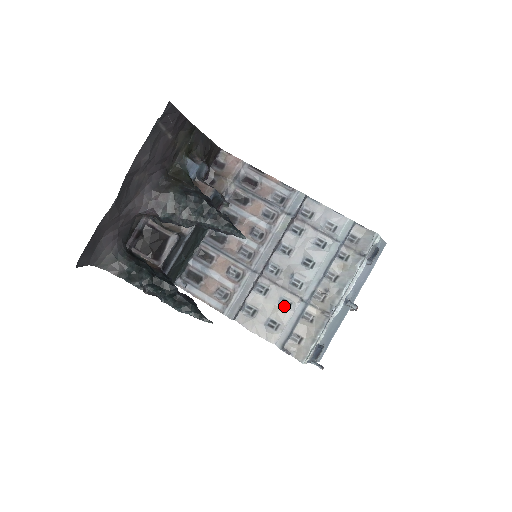
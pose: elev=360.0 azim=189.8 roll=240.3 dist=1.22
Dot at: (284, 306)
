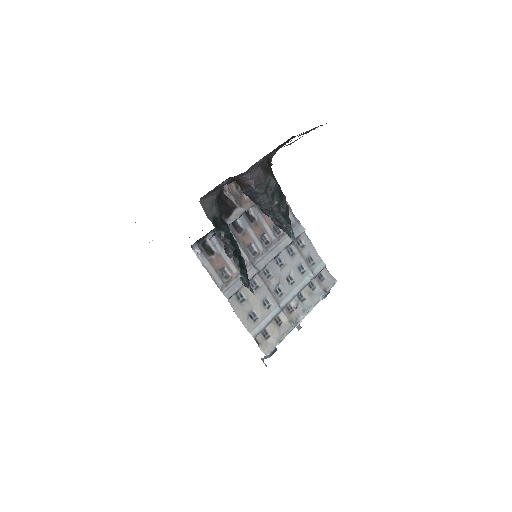
Dot at: (265, 305)
